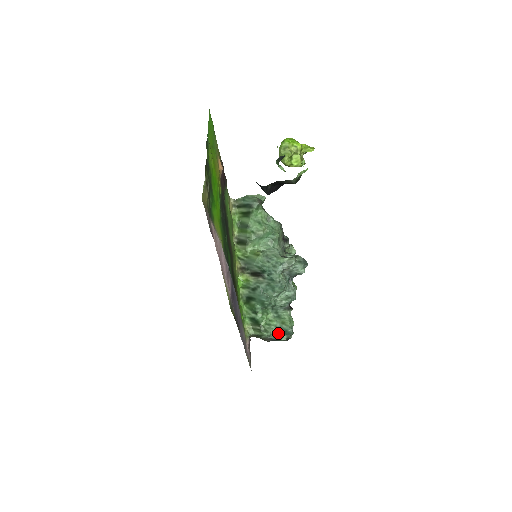
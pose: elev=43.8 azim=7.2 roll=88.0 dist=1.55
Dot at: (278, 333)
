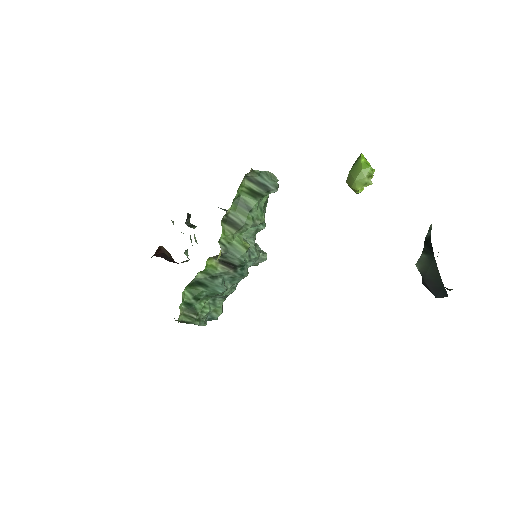
Dot at: (205, 320)
